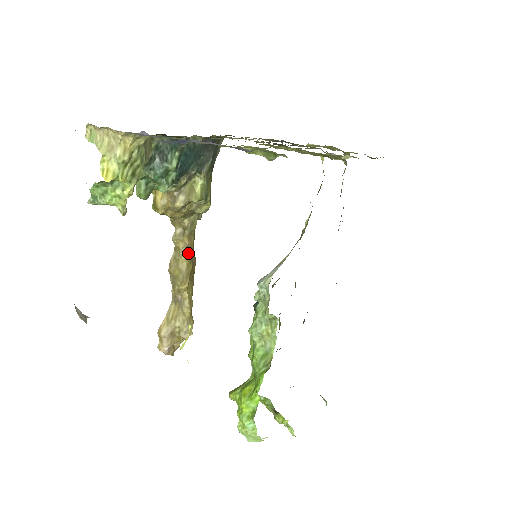
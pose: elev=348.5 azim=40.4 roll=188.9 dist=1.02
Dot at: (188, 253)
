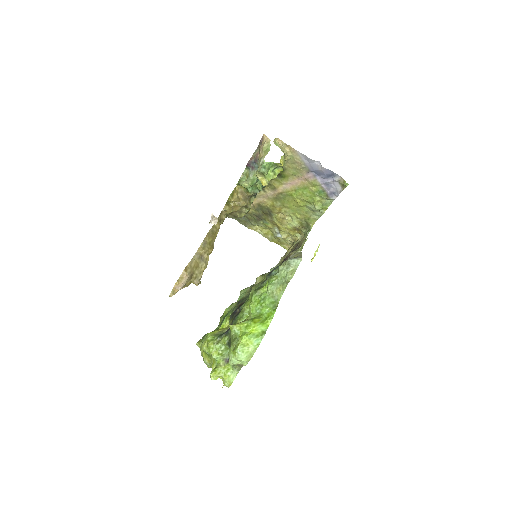
Dot at: occluded
